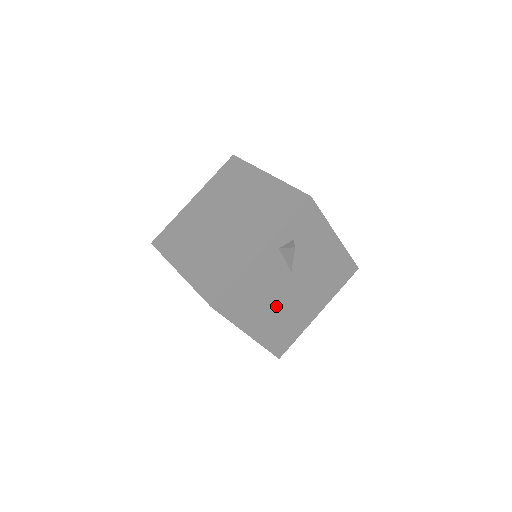
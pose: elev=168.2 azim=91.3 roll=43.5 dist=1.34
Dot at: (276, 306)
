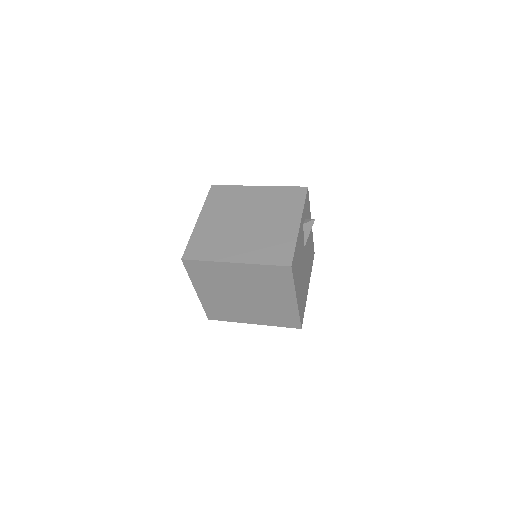
Dot at: (302, 276)
